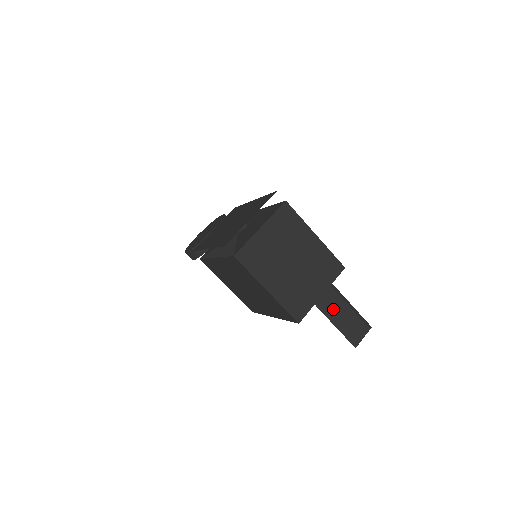
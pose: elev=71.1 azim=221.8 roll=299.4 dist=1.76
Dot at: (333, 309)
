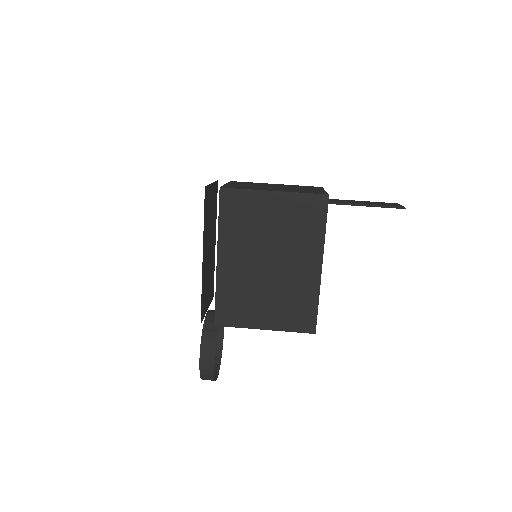
Dot at: occluded
